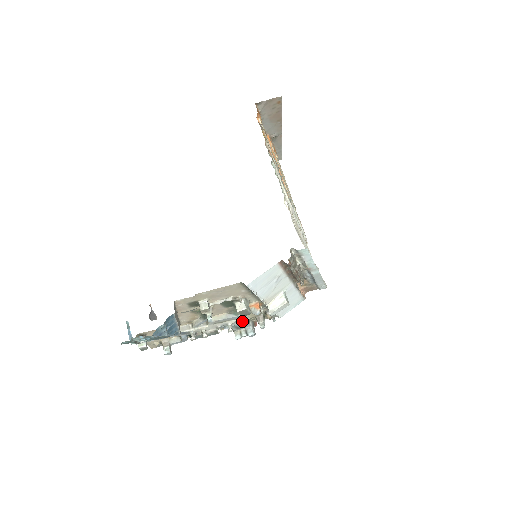
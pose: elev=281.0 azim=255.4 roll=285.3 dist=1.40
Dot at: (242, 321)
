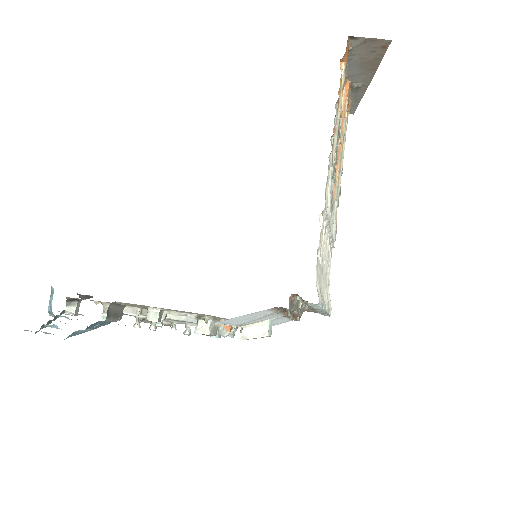
Dot at: occluded
